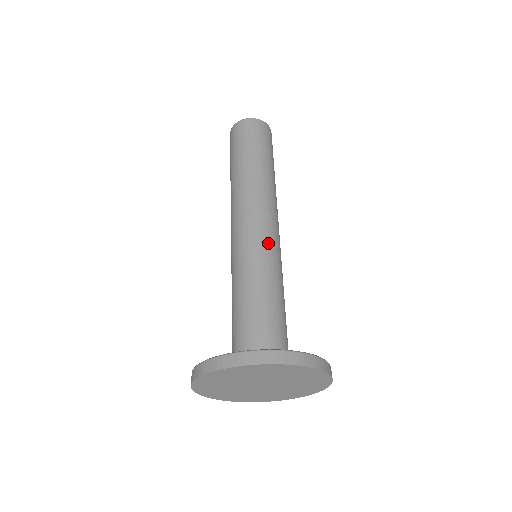
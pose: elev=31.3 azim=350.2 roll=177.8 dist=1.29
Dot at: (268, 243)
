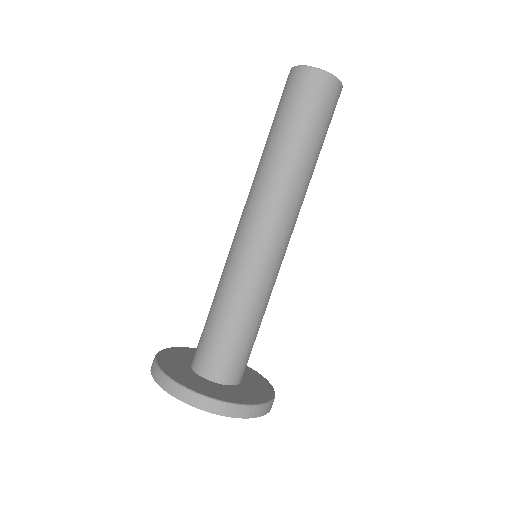
Dot at: (266, 261)
